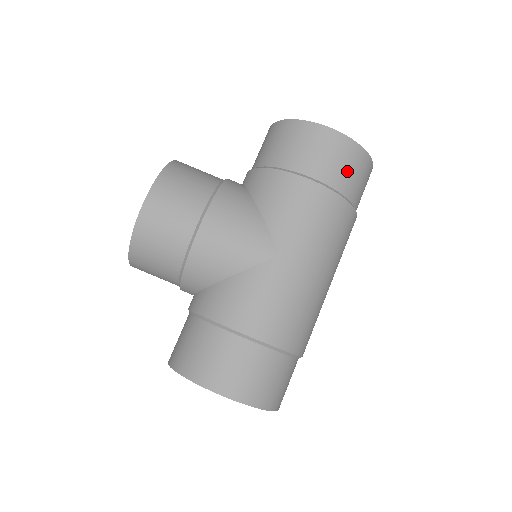
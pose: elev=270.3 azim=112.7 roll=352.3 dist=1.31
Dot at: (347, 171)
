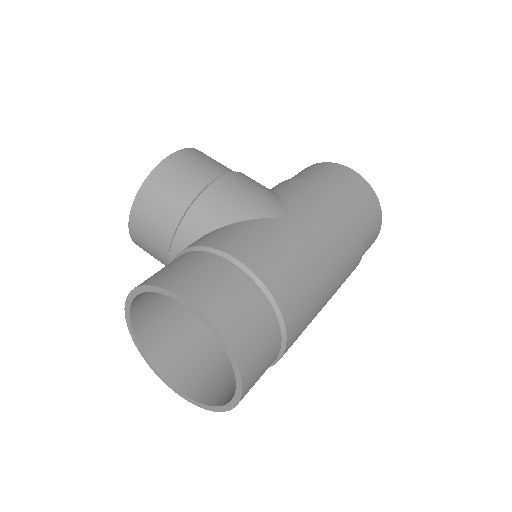
Dot at: (361, 199)
